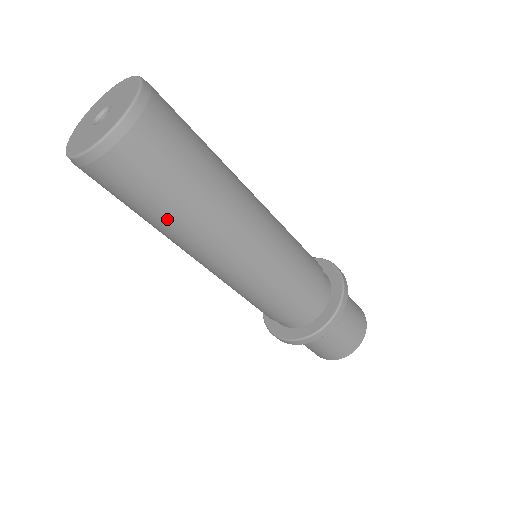
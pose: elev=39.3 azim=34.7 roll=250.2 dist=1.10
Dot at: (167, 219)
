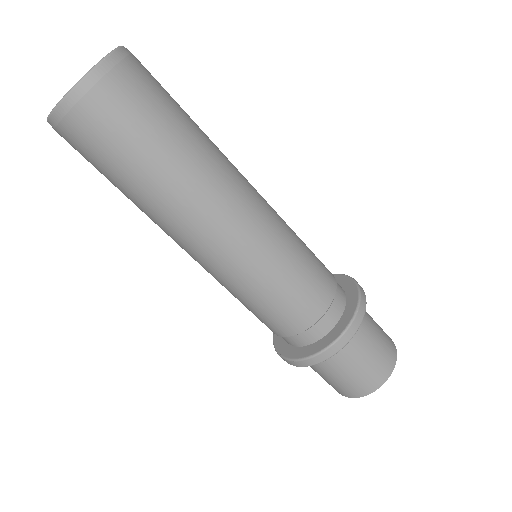
Dot at: (183, 150)
